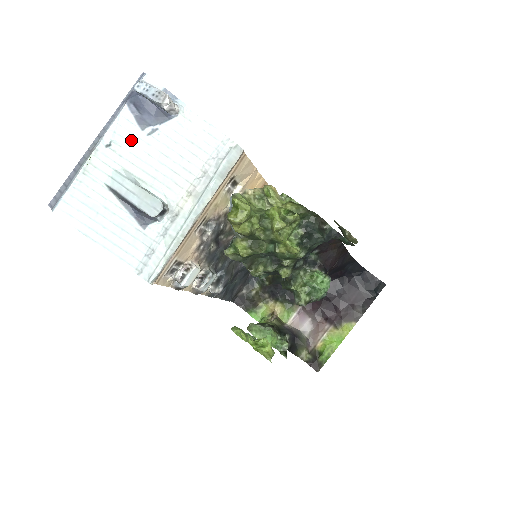
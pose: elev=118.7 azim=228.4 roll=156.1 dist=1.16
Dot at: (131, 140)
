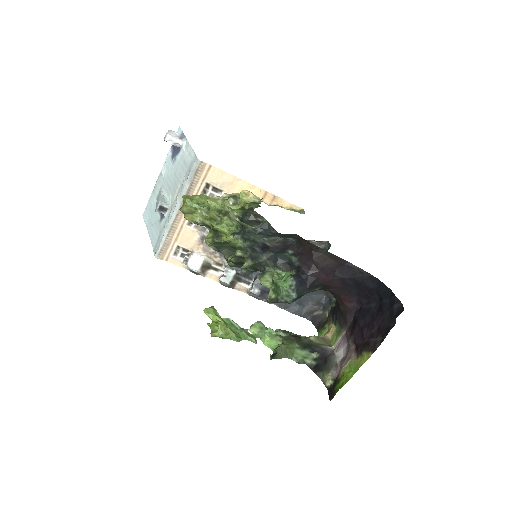
Dot at: (168, 168)
